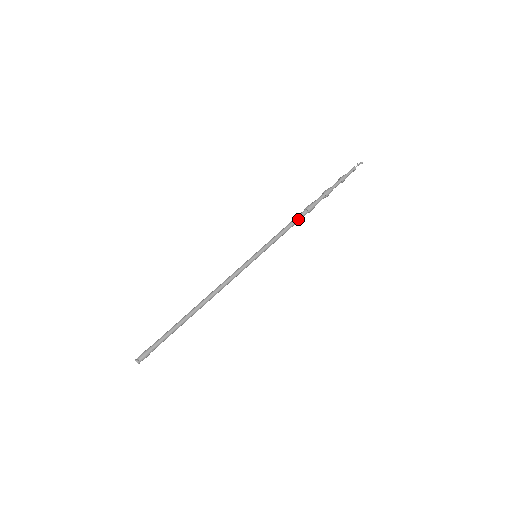
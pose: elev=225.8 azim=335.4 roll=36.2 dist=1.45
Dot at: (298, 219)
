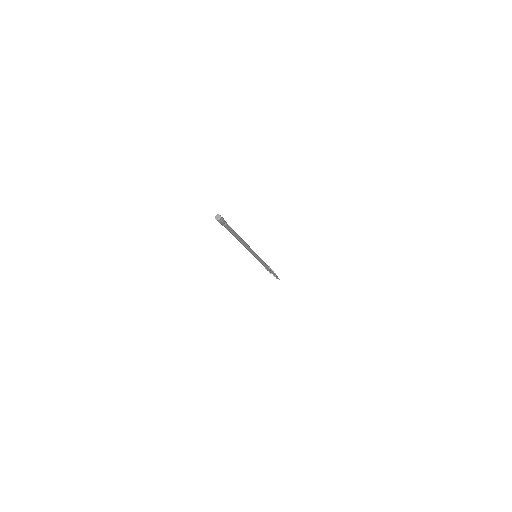
Dot at: (267, 266)
